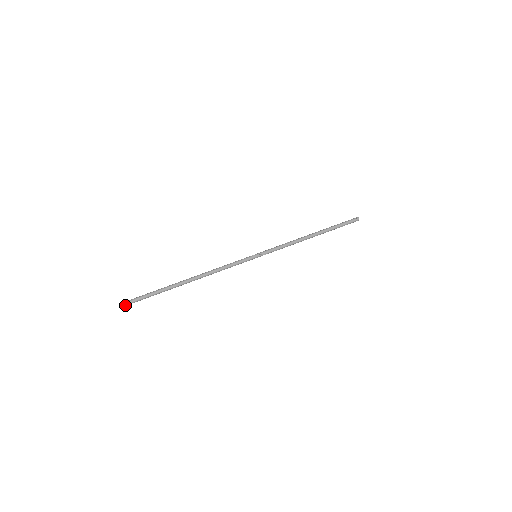
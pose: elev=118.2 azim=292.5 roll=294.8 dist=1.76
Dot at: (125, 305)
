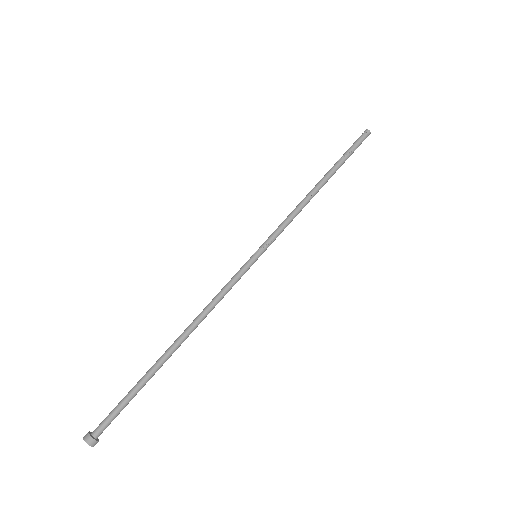
Dot at: (88, 439)
